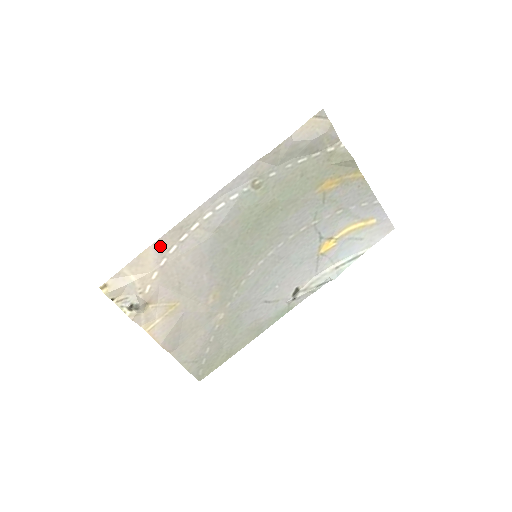
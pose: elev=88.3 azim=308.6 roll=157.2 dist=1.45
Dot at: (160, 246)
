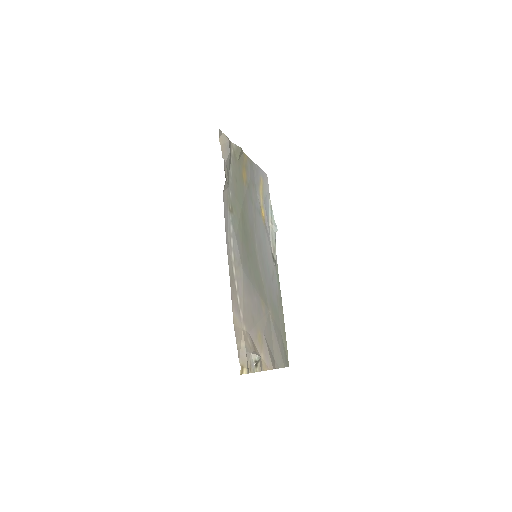
Dot at: (234, 306)
